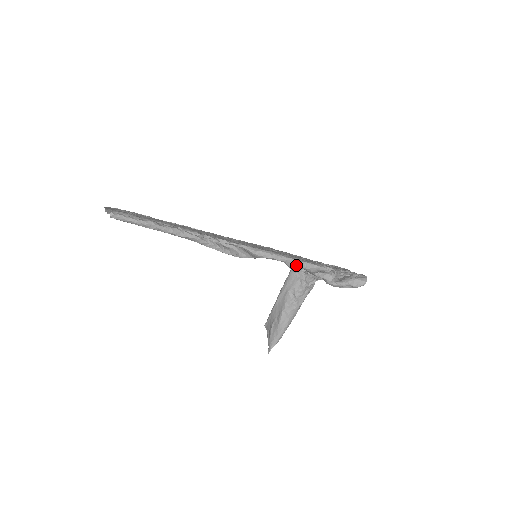
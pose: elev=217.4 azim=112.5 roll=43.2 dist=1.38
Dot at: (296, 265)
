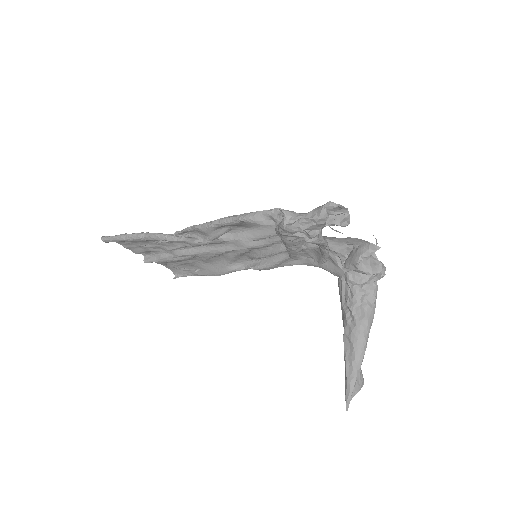
Dot at: (236, 221)
